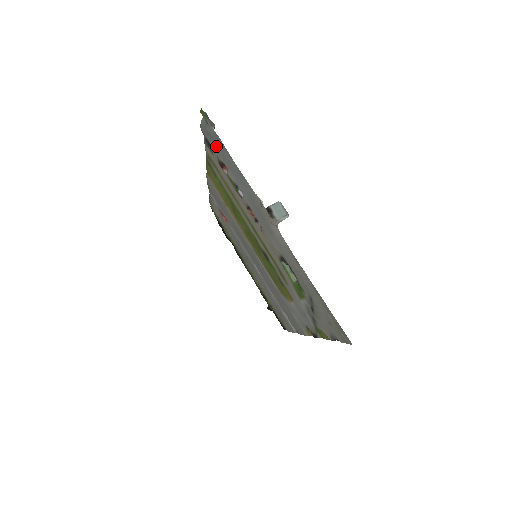
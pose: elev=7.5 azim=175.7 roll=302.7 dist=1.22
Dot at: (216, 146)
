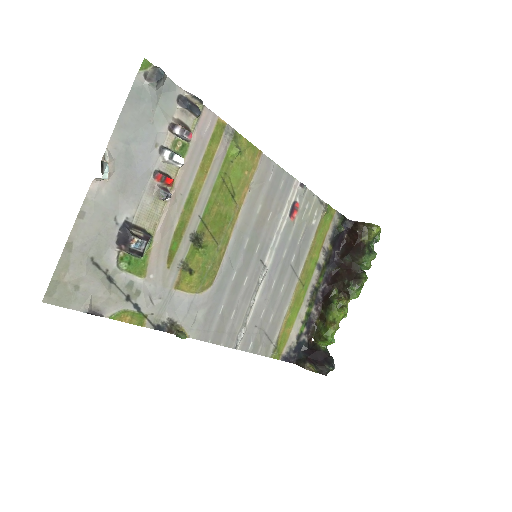
Dot at: (156, 102)
